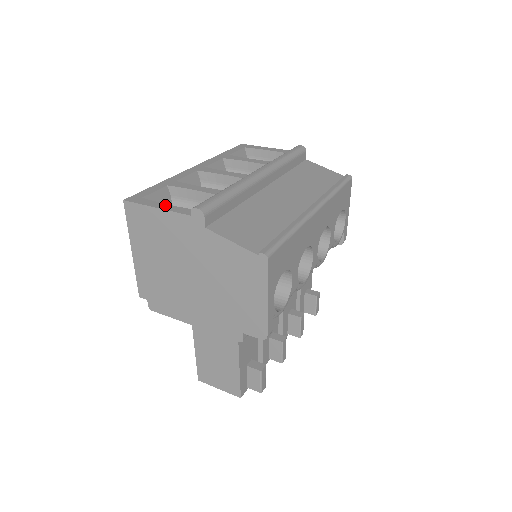
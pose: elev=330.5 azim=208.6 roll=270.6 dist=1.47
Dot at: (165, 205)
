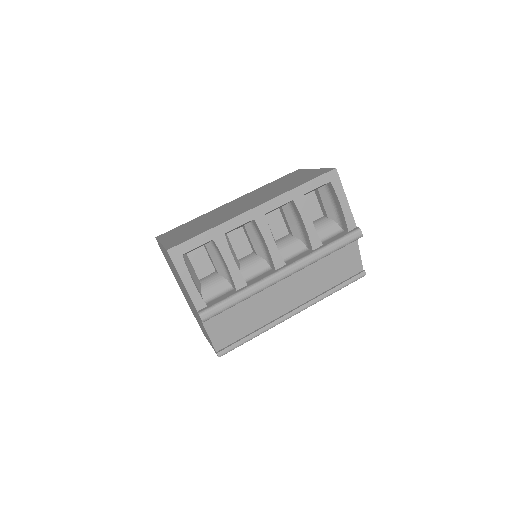
Dot at: (190, 282)
